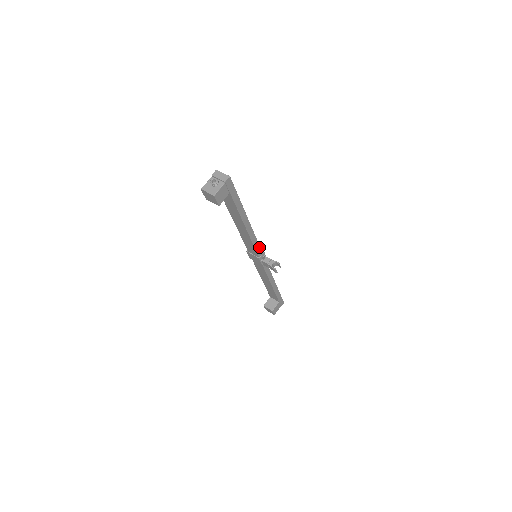
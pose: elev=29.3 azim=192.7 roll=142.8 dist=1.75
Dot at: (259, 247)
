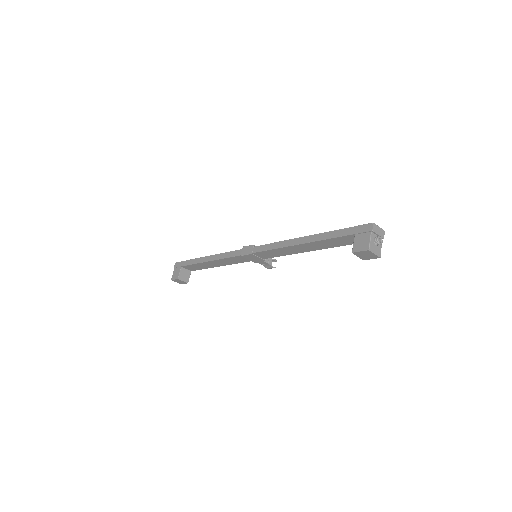
Dot at: occluded
